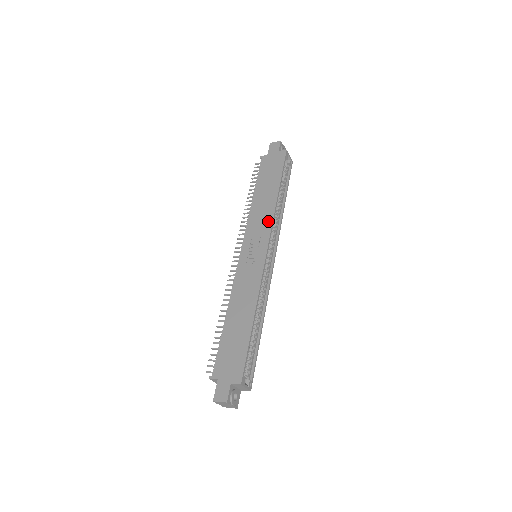
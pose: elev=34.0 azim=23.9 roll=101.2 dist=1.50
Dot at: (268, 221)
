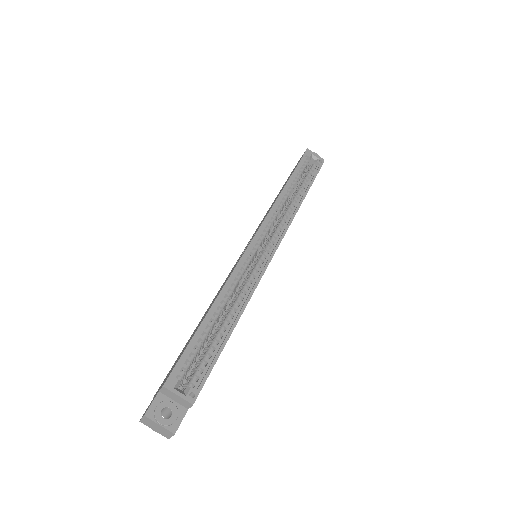
Dot at: occluded
